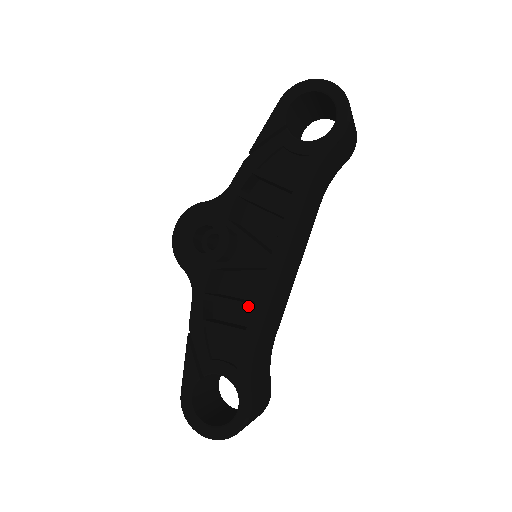
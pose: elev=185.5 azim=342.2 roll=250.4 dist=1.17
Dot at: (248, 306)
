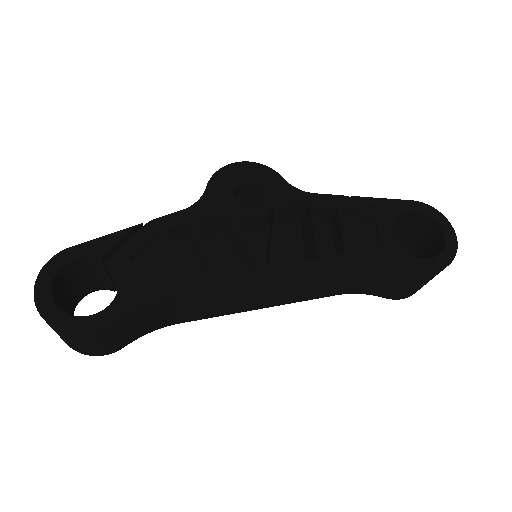
Dot at: (210, 268)
